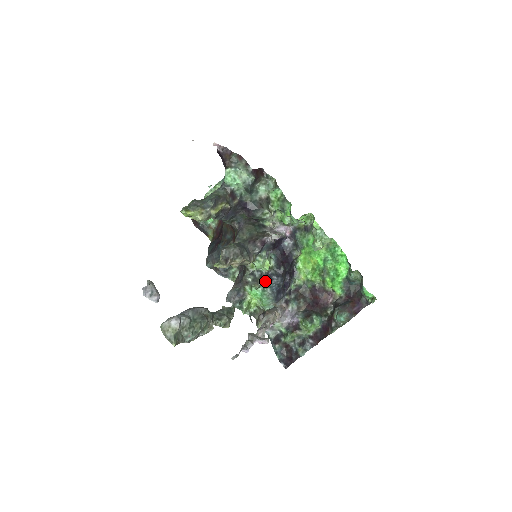
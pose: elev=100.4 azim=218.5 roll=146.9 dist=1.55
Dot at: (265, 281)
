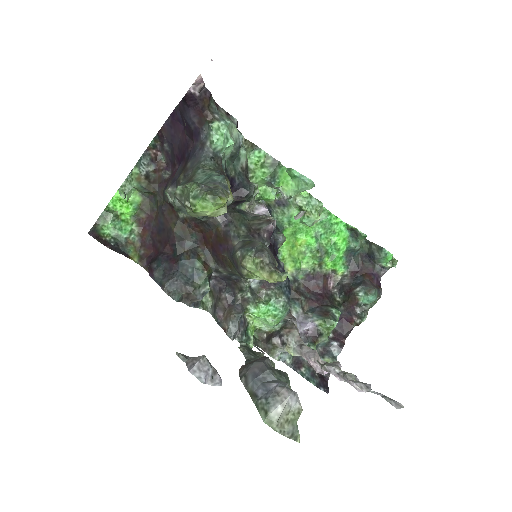
Dot at: (272, 288)
